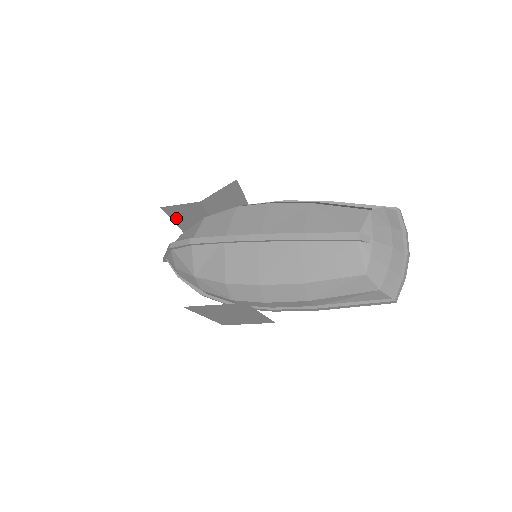
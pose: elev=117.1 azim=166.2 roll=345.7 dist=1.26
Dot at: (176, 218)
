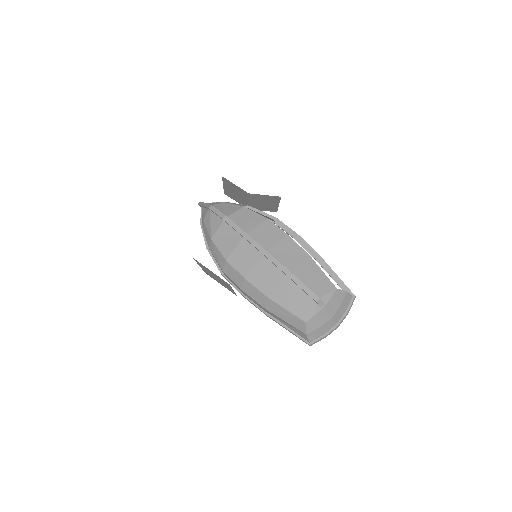
Dot at: (226, 186)
